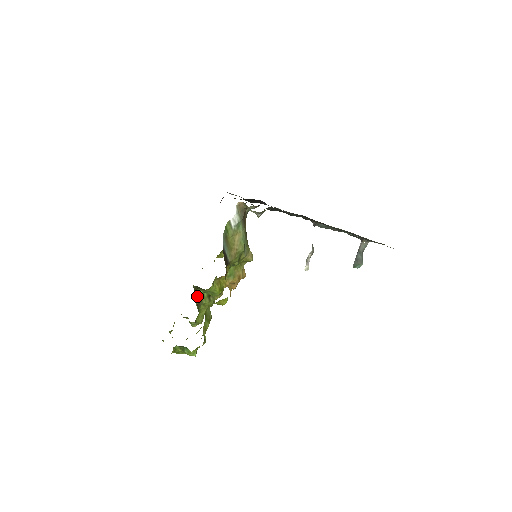
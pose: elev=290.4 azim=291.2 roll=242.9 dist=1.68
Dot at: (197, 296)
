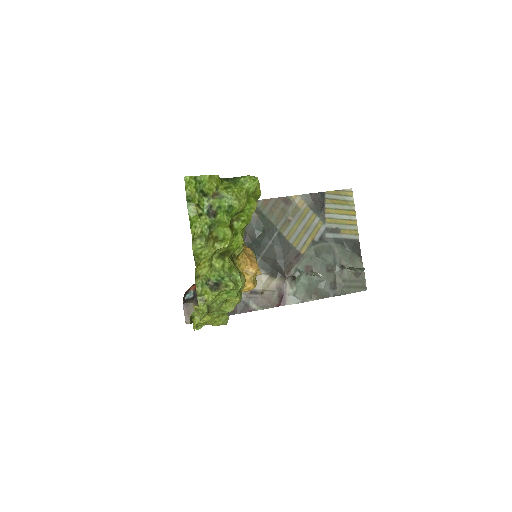
Dot at: occluded
